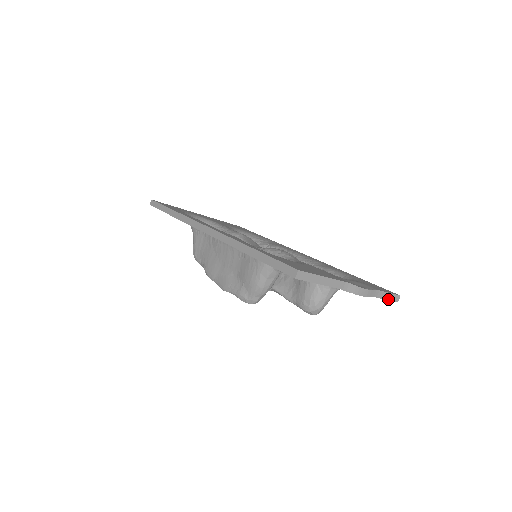
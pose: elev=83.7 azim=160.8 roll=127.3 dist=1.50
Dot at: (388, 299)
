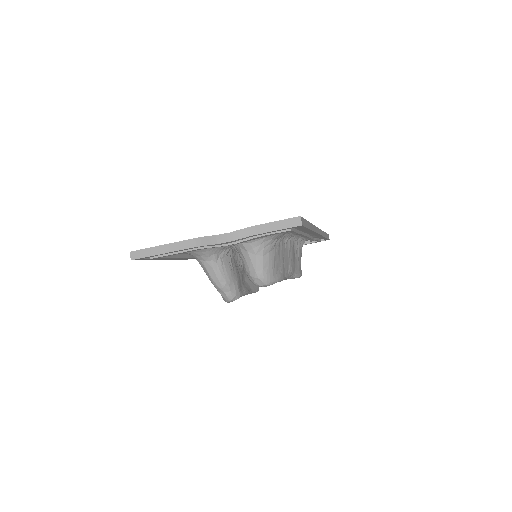
Dot at: (280, 229)
